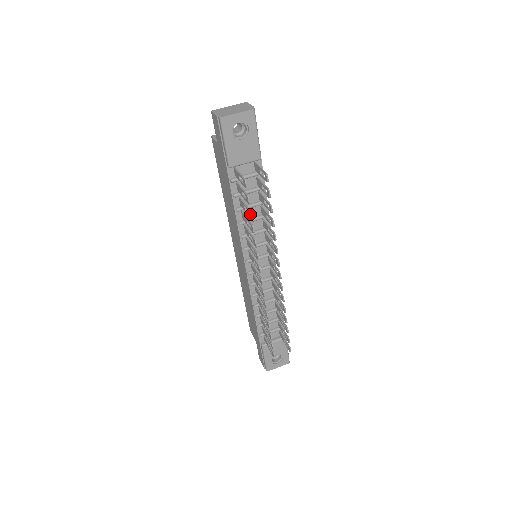
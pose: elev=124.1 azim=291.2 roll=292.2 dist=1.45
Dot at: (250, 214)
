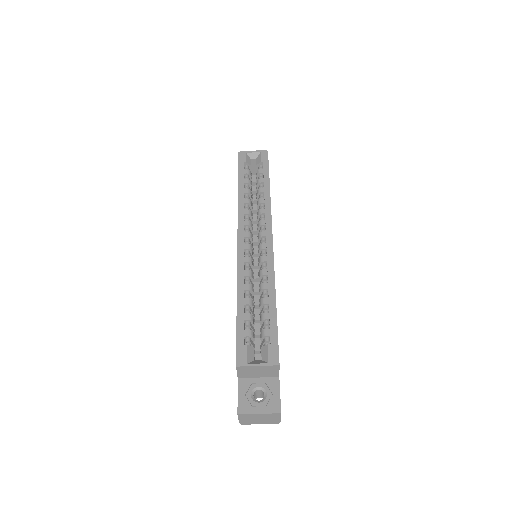
Dot at: occluded
